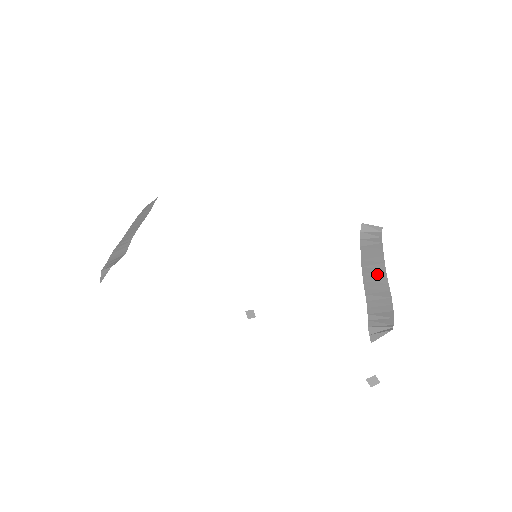
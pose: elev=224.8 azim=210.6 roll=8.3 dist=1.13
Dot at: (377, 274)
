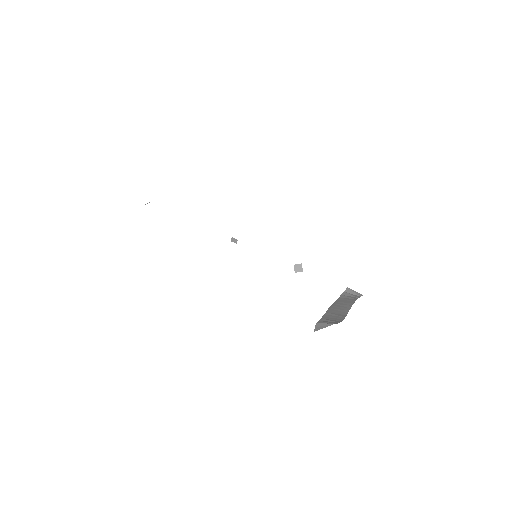
Dot at: (342, 308)
